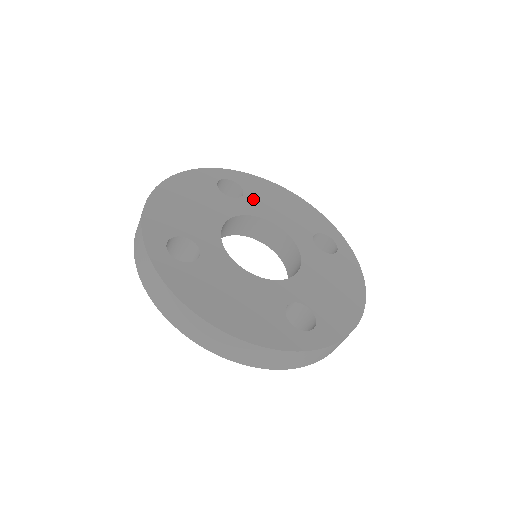
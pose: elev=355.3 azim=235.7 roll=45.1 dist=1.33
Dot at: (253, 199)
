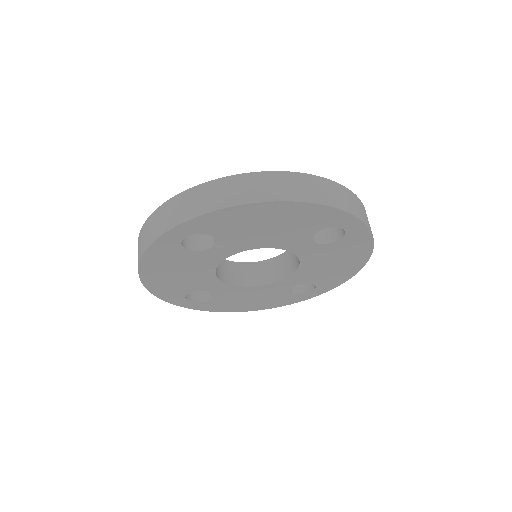
Dot at: occluded
